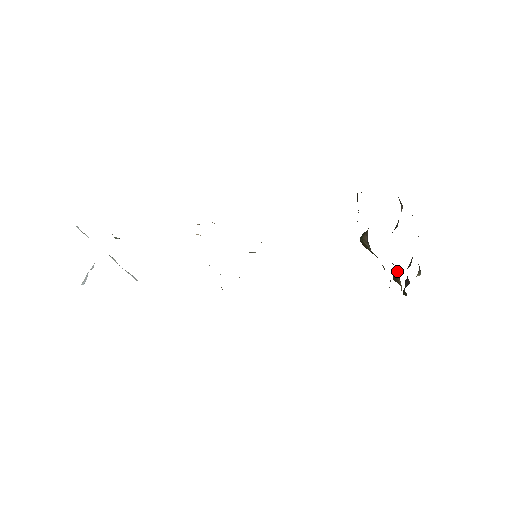
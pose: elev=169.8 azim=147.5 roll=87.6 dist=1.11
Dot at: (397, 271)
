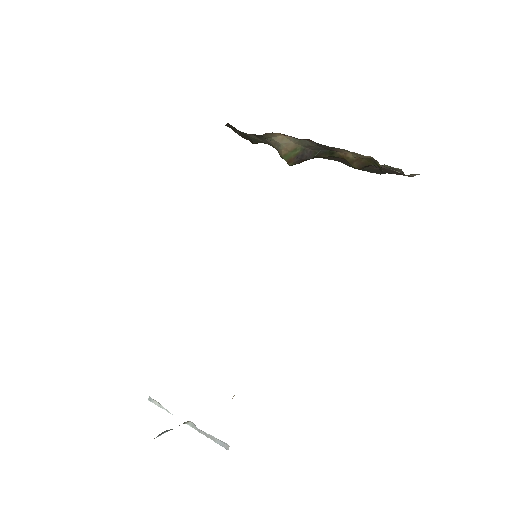
Dot at: (333, 152)
